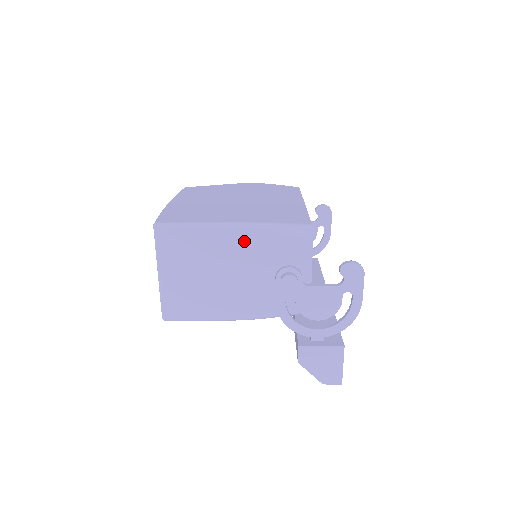
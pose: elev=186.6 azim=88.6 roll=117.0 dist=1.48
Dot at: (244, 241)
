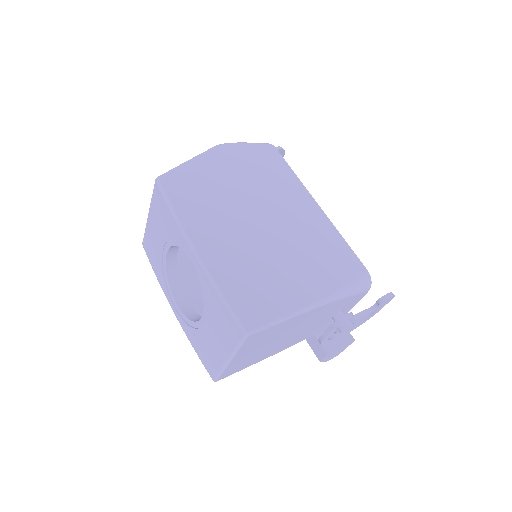
Dot at: (321, 311)
